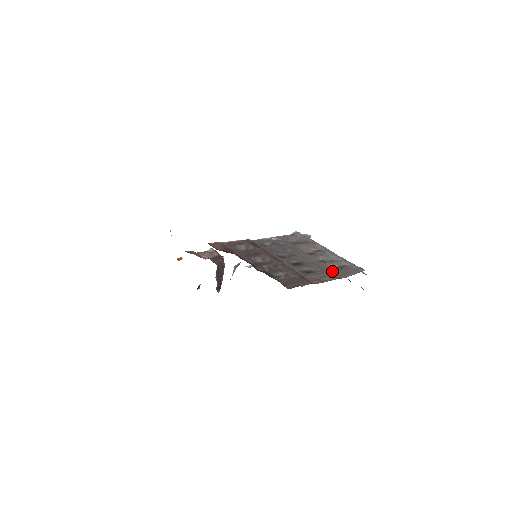
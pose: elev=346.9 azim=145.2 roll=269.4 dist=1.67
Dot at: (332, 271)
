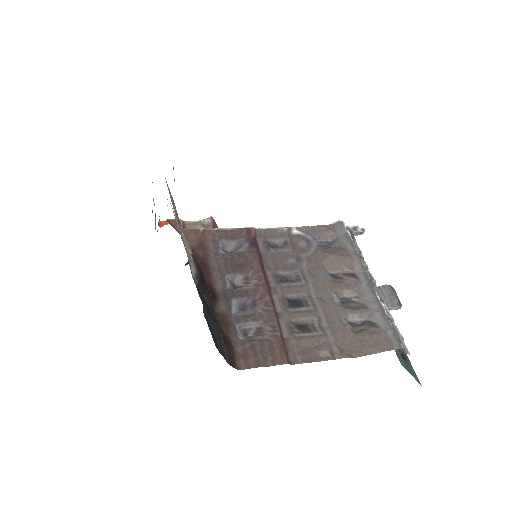
Dot at: (345, 334)
